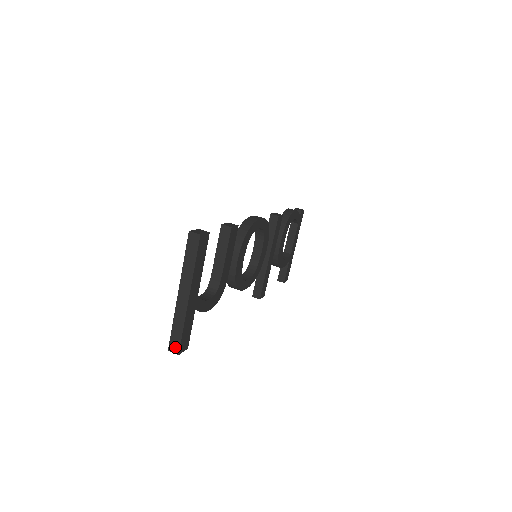
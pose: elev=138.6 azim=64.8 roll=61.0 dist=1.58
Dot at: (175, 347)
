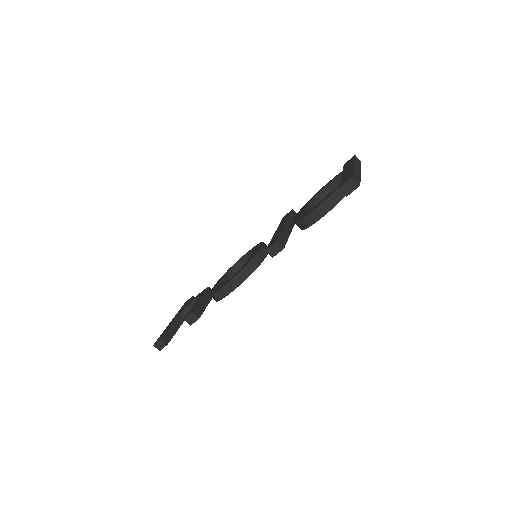
Dot at: occluded
